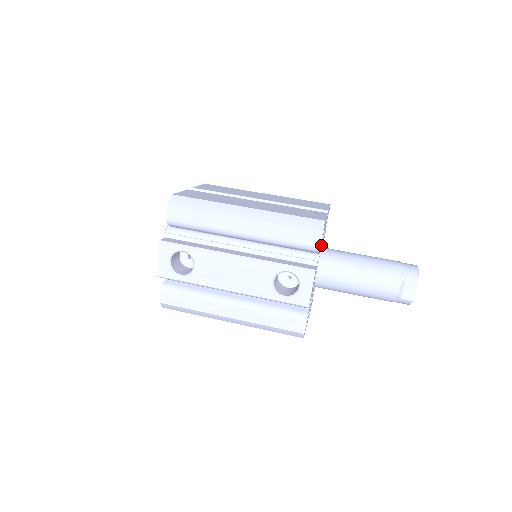
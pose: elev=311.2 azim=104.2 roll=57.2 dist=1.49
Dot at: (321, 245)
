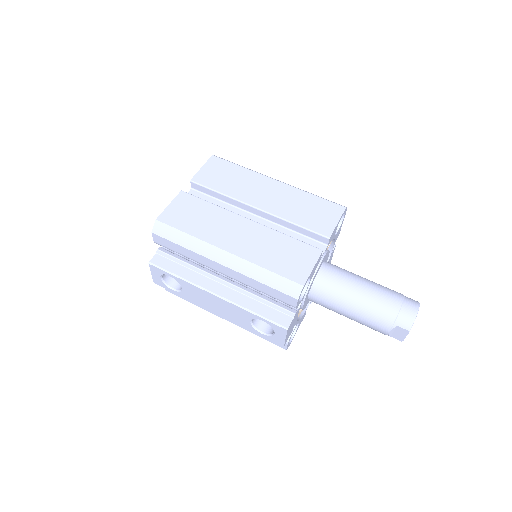
Dot at: (313, 277)
